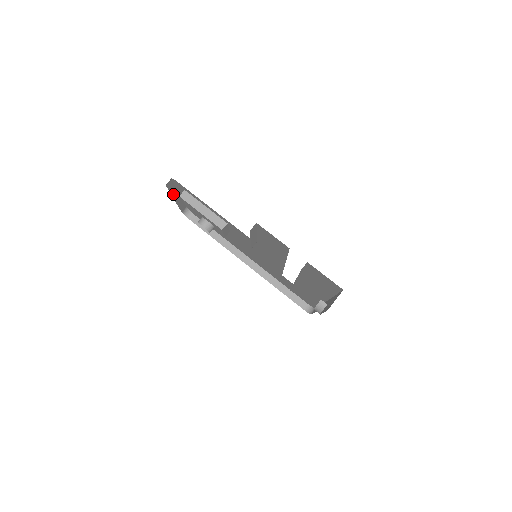
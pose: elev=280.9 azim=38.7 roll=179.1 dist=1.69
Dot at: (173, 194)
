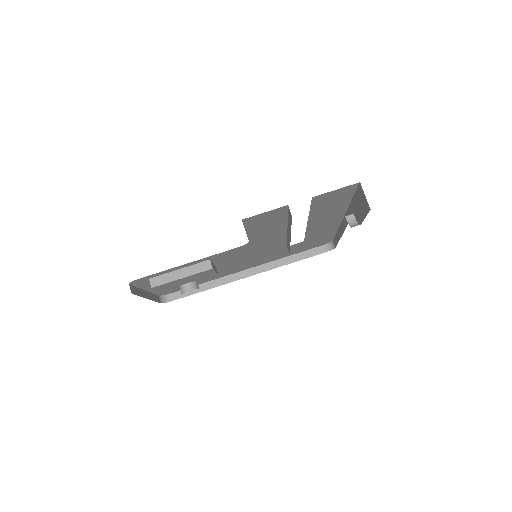
Dot at: (142, 295)
